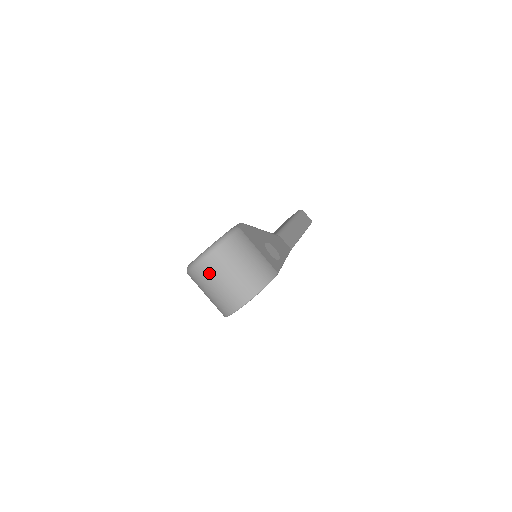
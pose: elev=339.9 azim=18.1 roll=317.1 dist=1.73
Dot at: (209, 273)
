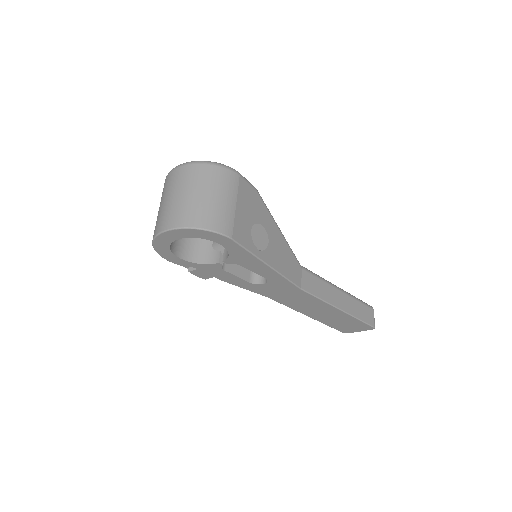
Dot at: (171, 182)
